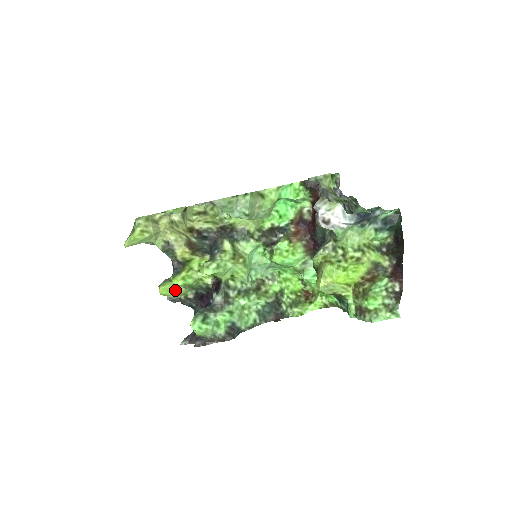
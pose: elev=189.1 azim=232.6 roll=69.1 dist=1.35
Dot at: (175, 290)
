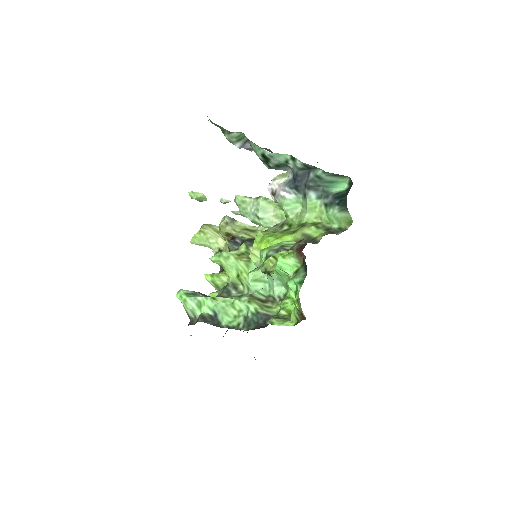
Dot at: occluded
